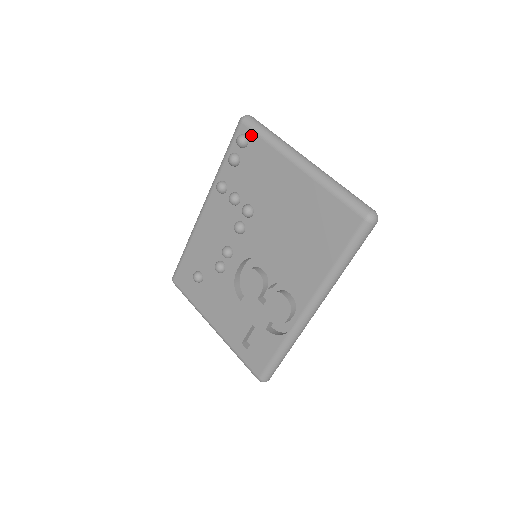
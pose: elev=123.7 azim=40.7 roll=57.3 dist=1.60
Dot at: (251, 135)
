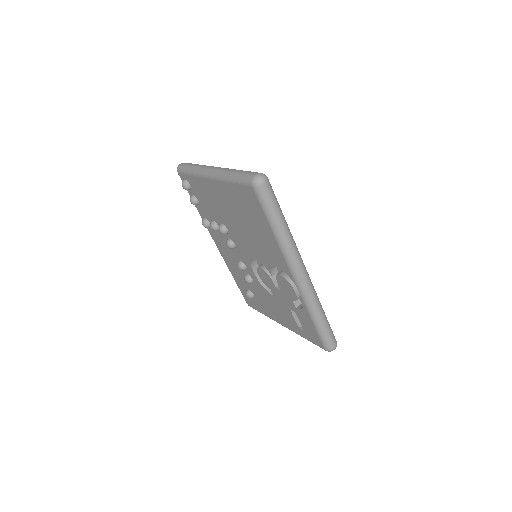
Dot at: (186, 177)
